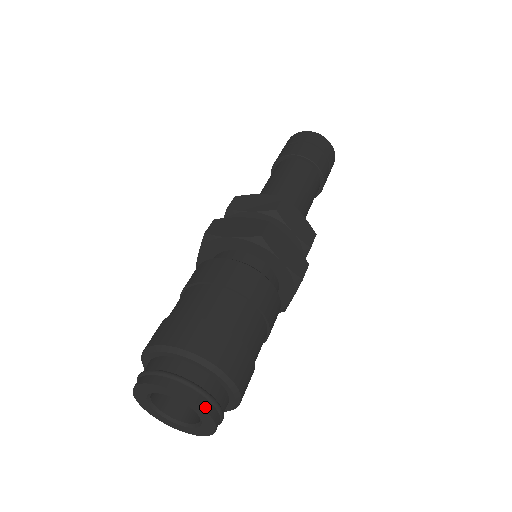
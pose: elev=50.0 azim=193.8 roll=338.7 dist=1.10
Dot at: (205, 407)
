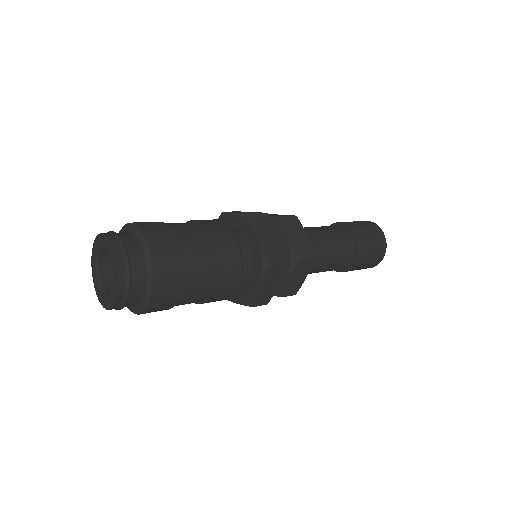
Dot at: (118, 299)
